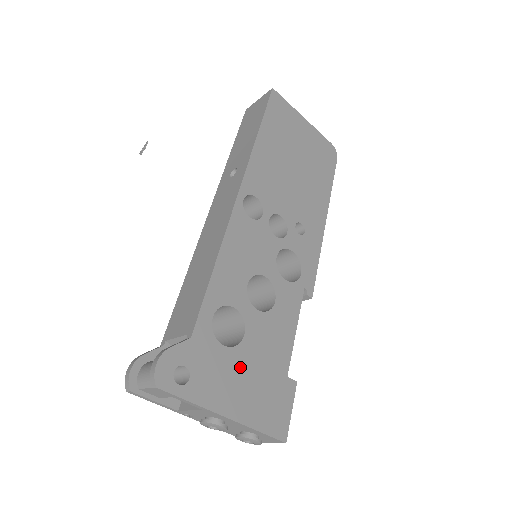
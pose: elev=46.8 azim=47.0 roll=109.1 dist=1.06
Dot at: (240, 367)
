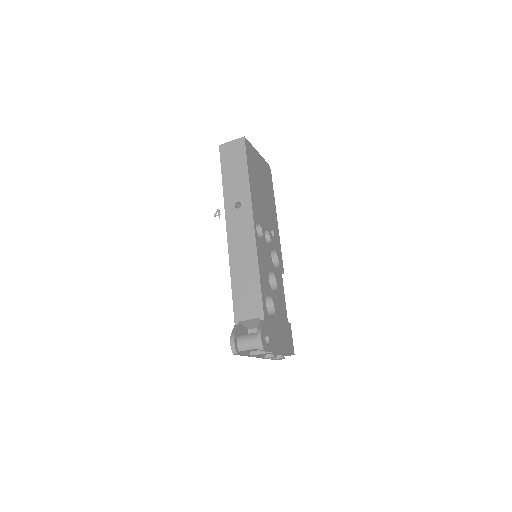
Dot at: (277, 326)
